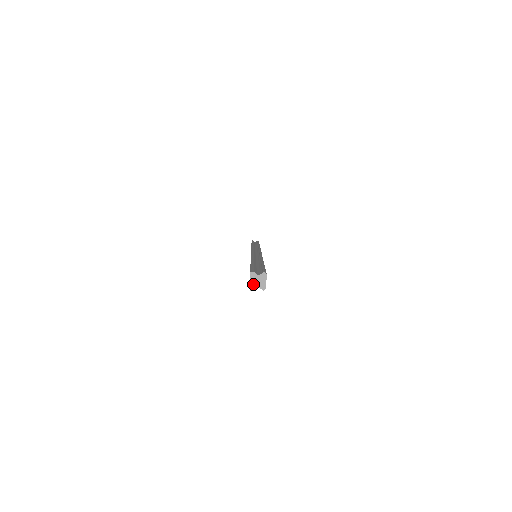
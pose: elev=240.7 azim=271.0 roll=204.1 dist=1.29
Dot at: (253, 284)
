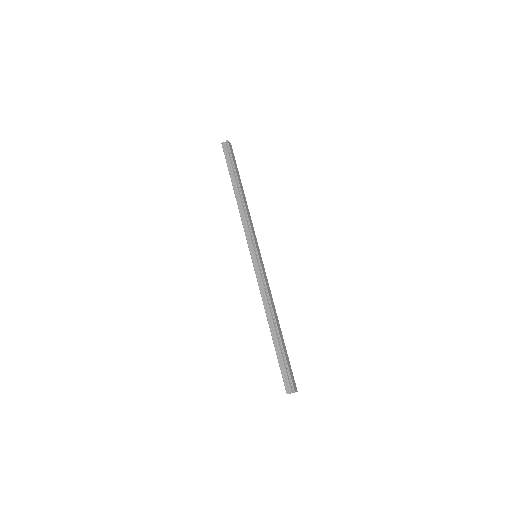
Dot at: occluded
